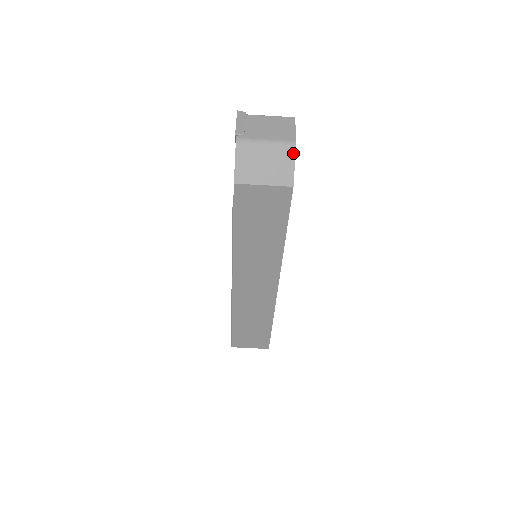
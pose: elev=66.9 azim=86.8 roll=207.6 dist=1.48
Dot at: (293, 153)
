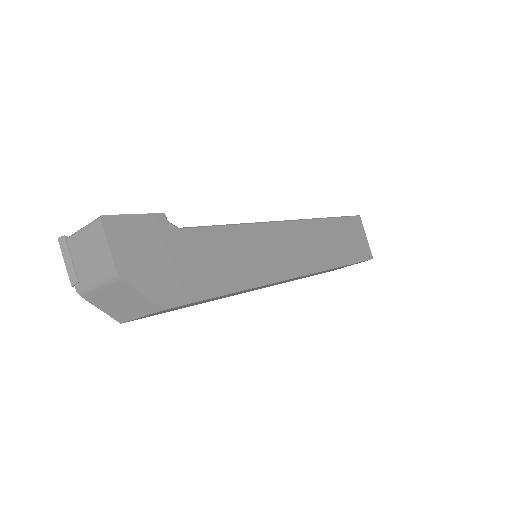
Dot at: (127, 284)
